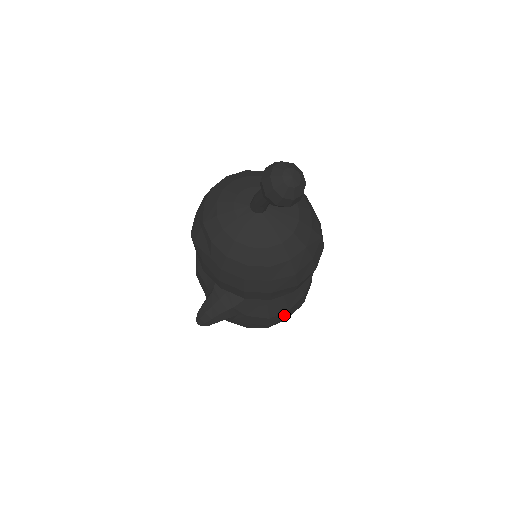
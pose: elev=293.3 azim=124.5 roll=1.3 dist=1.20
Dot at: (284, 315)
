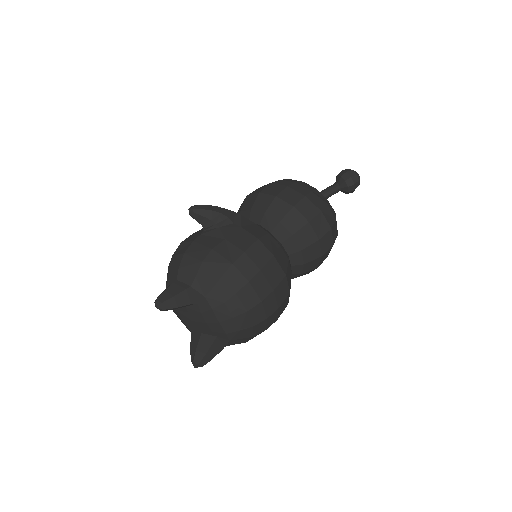
Dot at: (264, 259)
